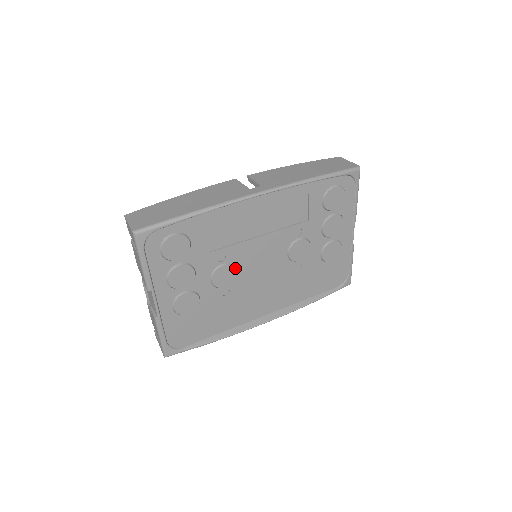
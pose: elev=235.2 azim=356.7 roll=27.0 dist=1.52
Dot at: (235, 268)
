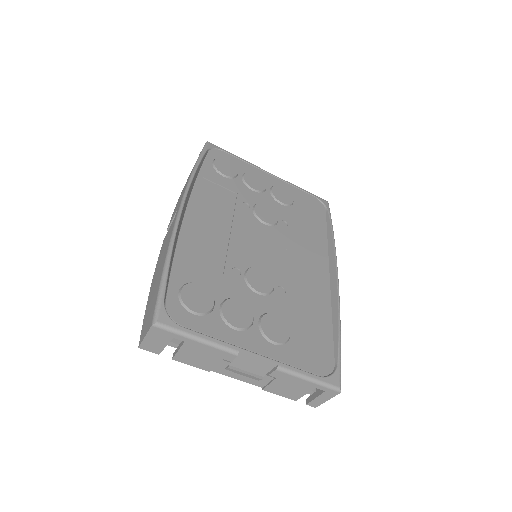
Dot at: (255, 267)
